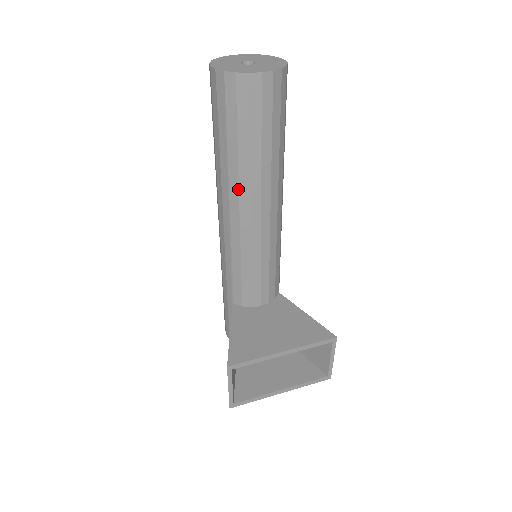
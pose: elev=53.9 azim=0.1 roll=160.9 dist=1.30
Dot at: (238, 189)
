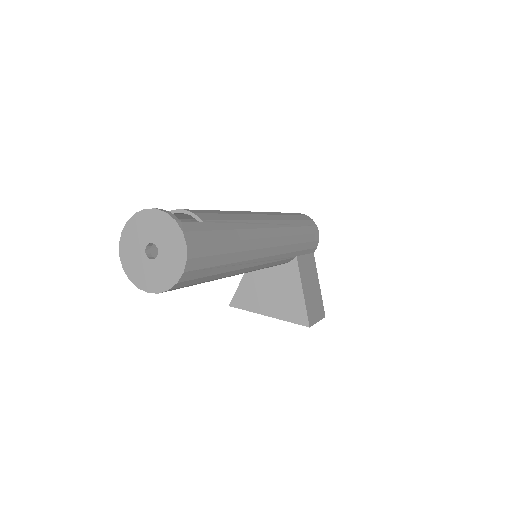
Dot at: occluded
